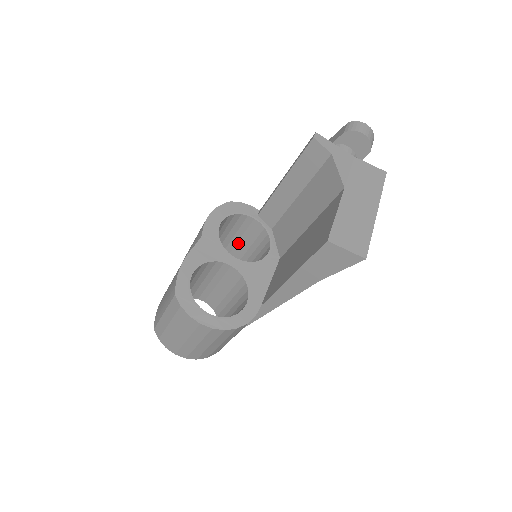
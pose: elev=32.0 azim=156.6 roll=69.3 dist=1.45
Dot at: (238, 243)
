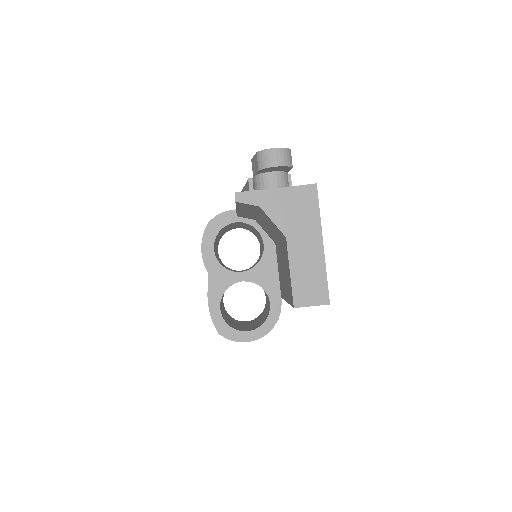
Dot at: occluded
